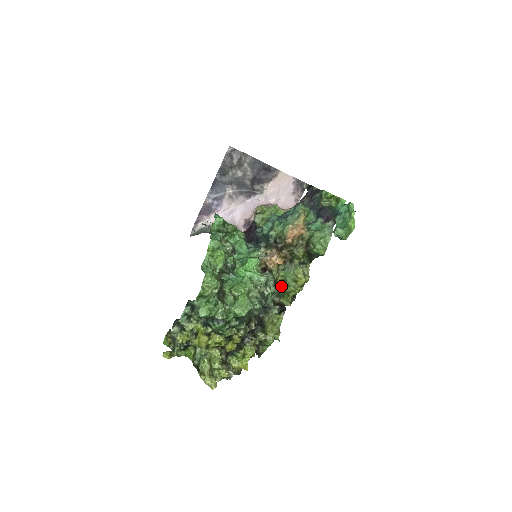
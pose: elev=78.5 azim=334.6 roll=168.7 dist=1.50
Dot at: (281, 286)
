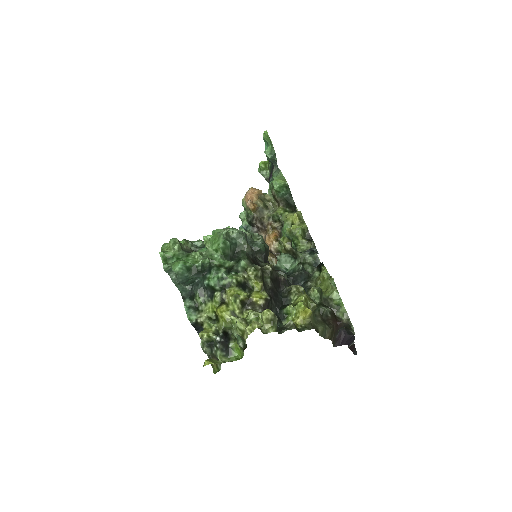
Dot at: occluded
